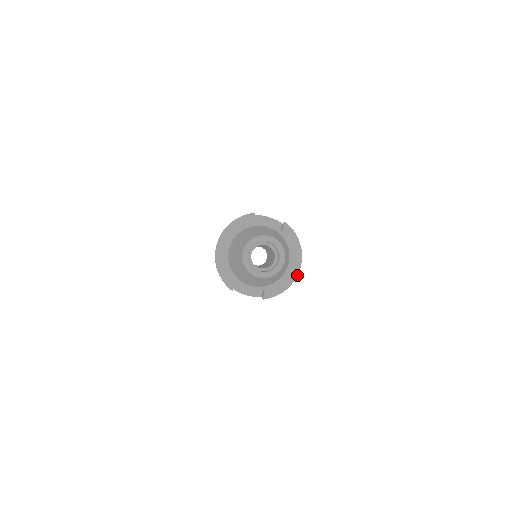
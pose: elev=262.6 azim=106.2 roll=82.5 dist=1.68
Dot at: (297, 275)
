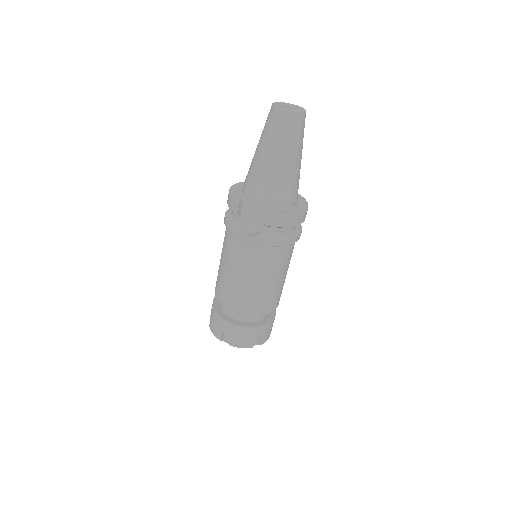
Dot at: (302, 213)
